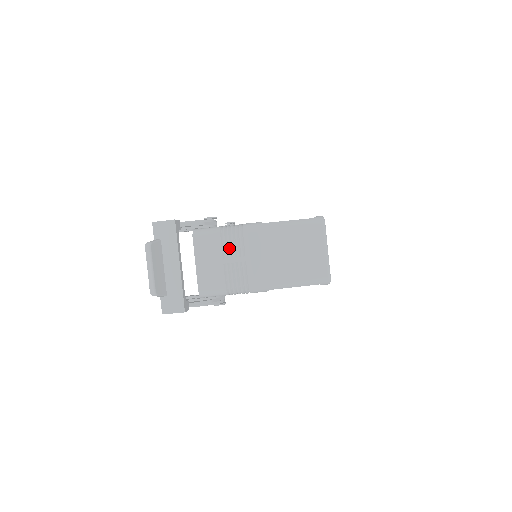
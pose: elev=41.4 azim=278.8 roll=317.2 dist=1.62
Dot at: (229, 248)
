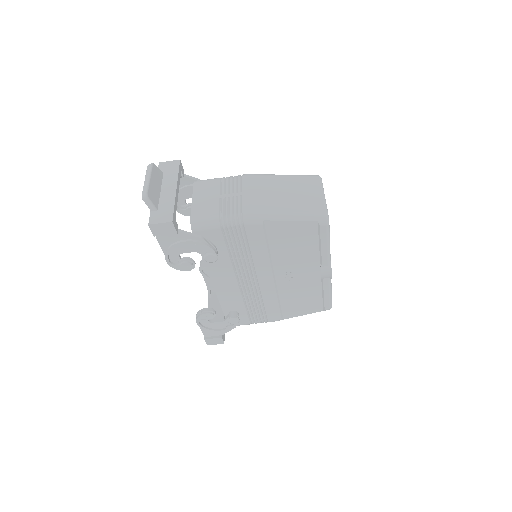
Dot at: (227, 187)
